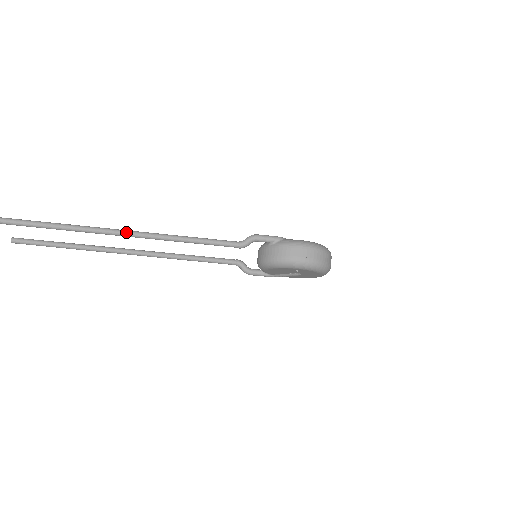
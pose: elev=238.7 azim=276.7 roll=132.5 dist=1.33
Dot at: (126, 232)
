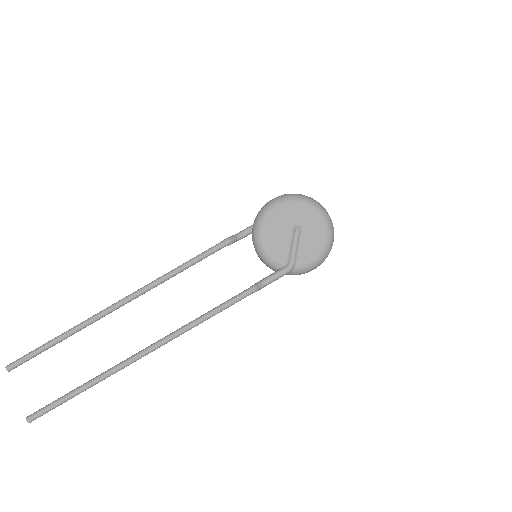
Dot at: (125, 297)
